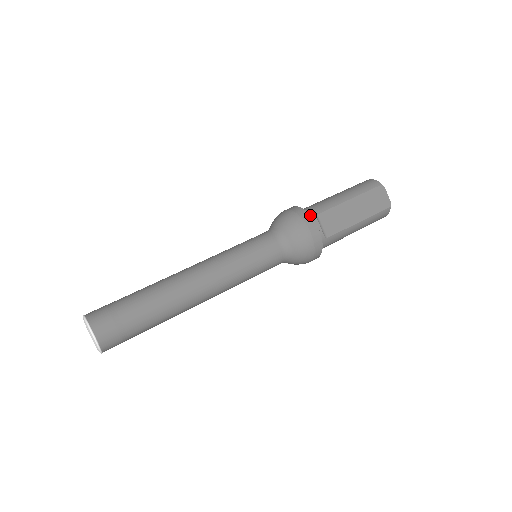
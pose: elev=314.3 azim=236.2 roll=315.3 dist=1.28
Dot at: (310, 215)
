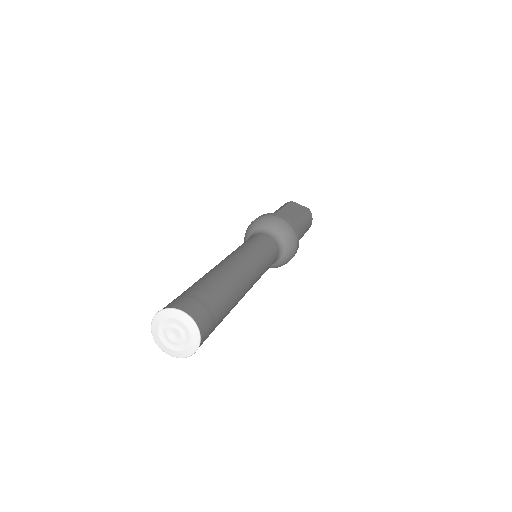
Dot at: (268, 213)
